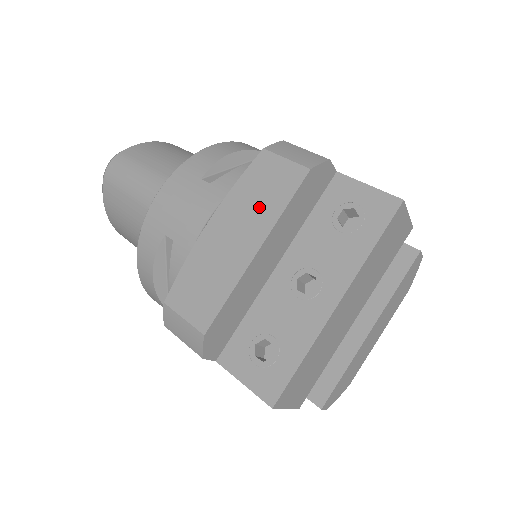
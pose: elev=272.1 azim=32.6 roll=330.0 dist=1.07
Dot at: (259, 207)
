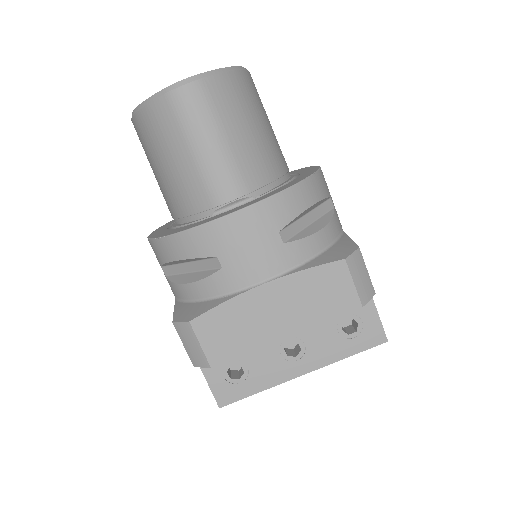
Dot at: (309, 305)
